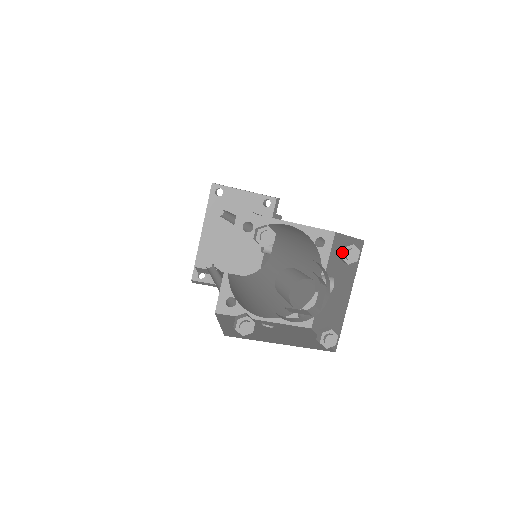
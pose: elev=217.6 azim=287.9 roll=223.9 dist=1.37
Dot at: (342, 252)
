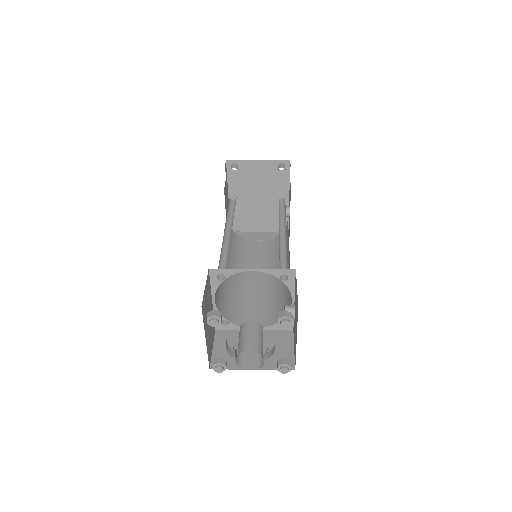
Dot at: (278, 321)
